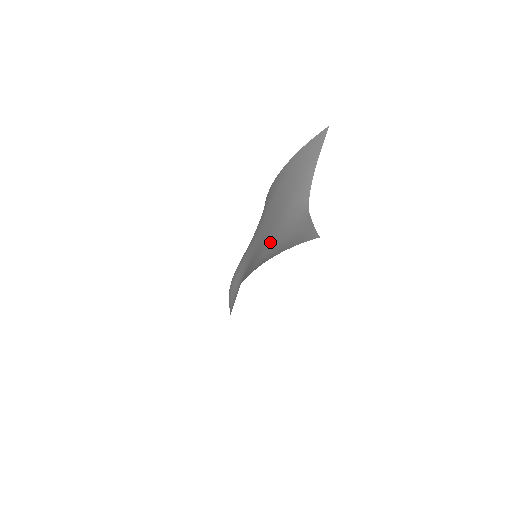
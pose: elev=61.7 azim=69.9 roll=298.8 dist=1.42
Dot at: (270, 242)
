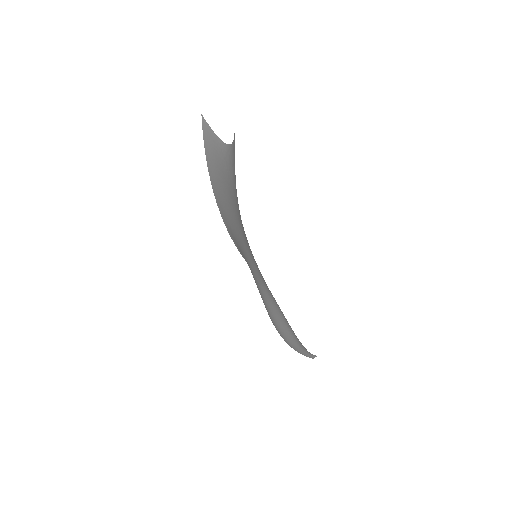
Dot at: occluded
